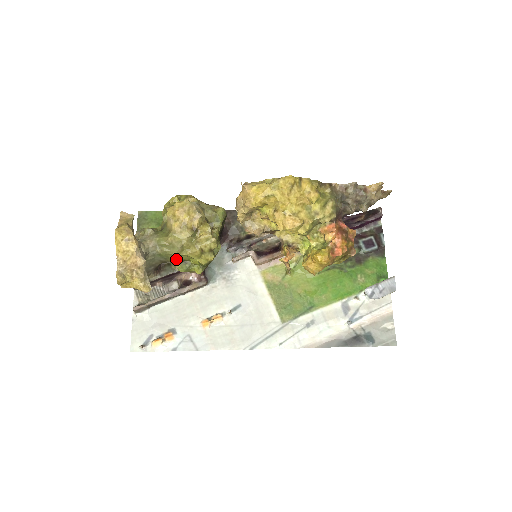
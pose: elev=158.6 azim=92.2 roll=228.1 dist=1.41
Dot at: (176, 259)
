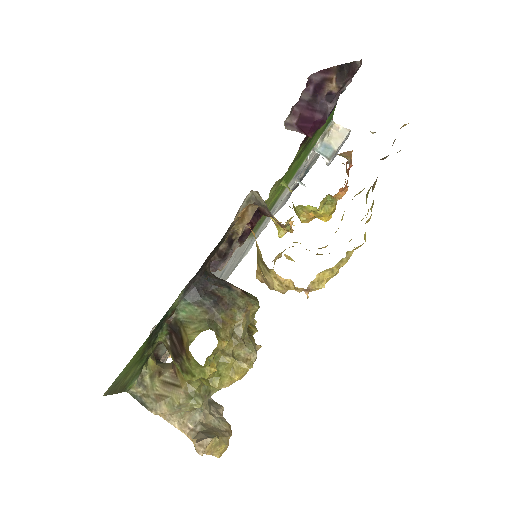
Dot at: occluded
